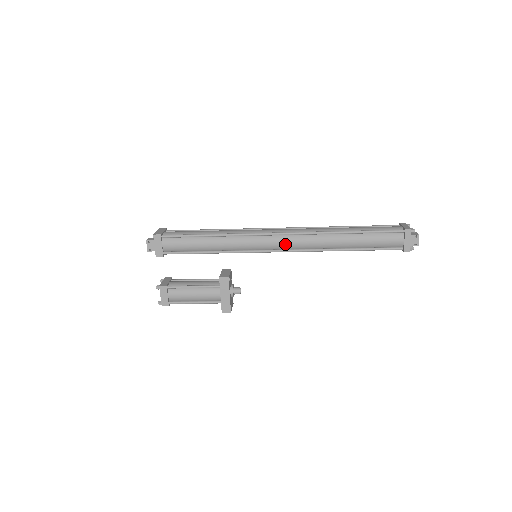
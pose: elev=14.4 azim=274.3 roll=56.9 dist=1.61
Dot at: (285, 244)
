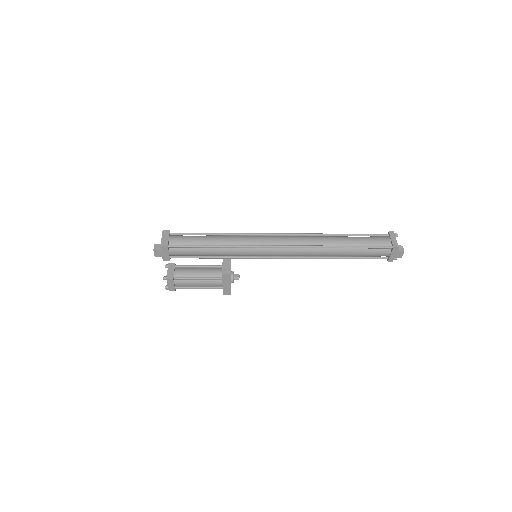
Dot at: (285, 254)
